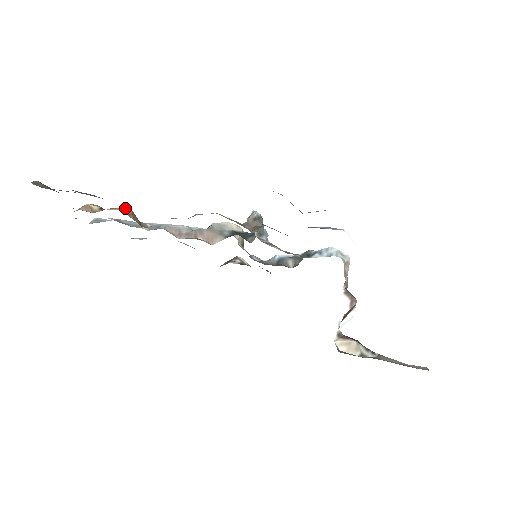
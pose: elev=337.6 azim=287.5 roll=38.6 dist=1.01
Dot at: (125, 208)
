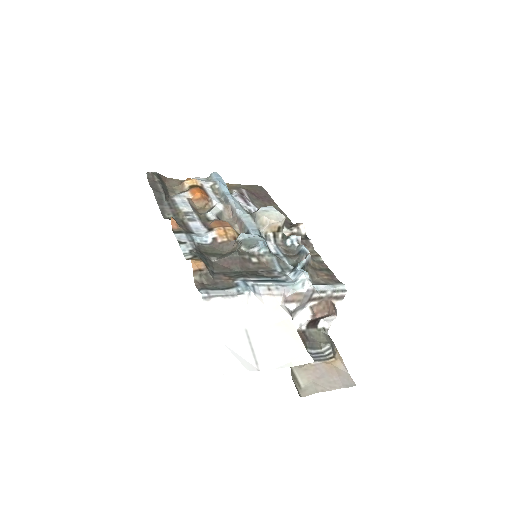
Dot at: (197, 193)
